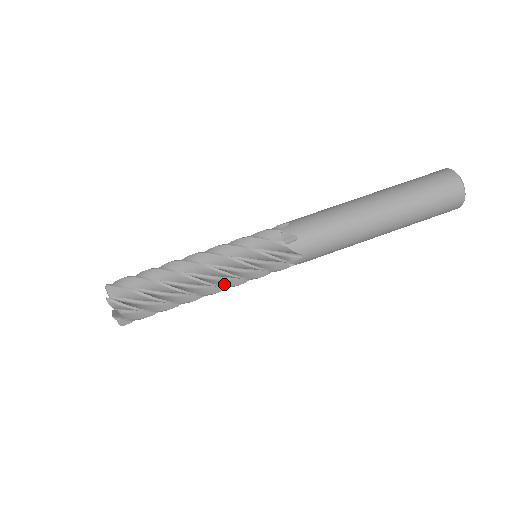
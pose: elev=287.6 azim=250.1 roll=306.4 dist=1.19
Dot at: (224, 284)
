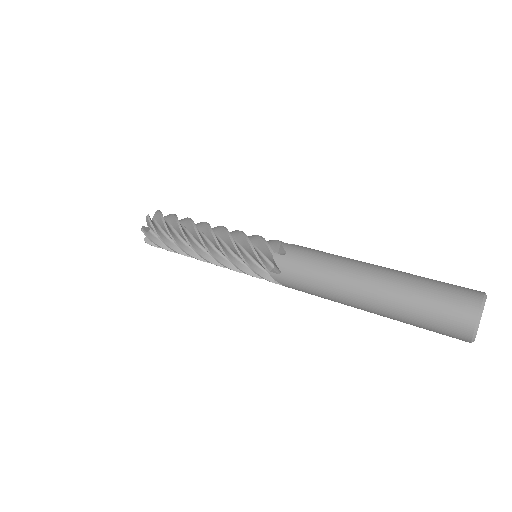
Dot at: (215, 255)
